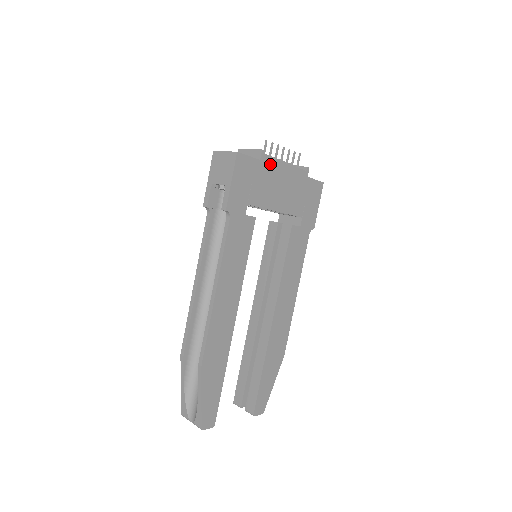
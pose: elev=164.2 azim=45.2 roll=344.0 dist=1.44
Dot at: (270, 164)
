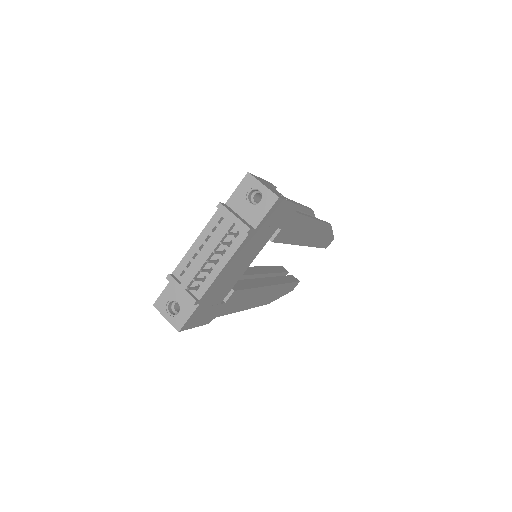
Dot at: (210, 290)
